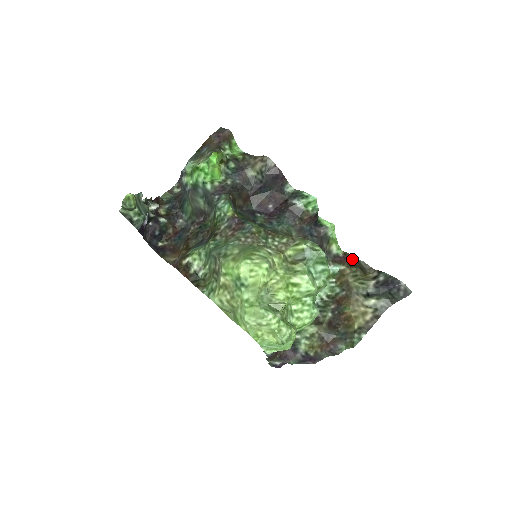
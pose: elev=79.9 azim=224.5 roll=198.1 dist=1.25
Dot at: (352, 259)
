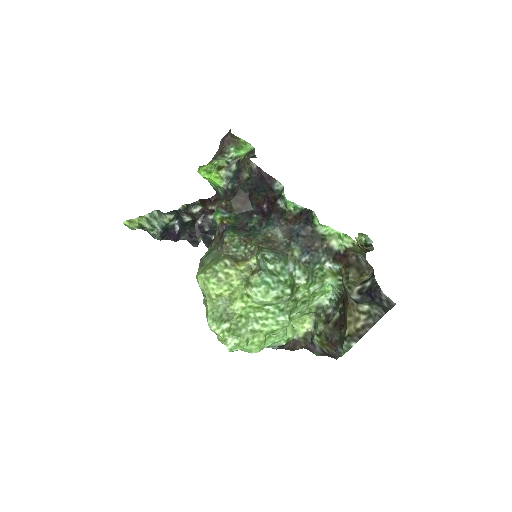
Dot at: (352, 257)
